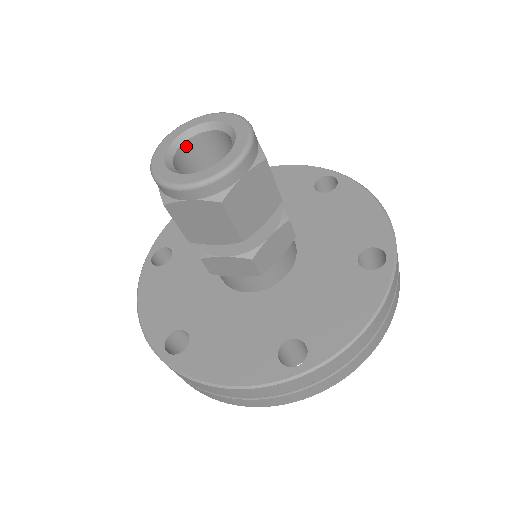
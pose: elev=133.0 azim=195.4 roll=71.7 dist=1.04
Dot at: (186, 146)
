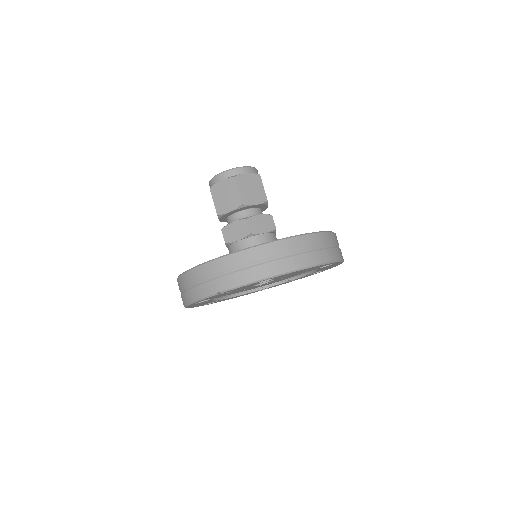
Dot at: occluded
